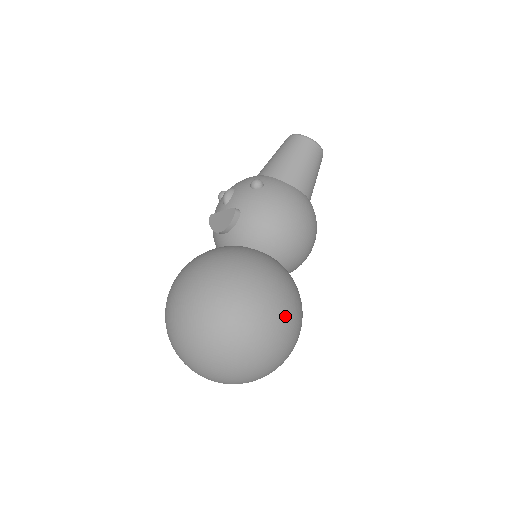
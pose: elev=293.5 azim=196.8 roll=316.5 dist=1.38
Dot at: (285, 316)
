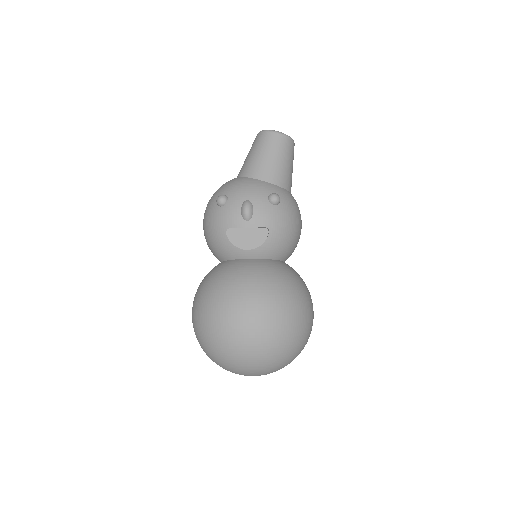
Dot at: occluded
